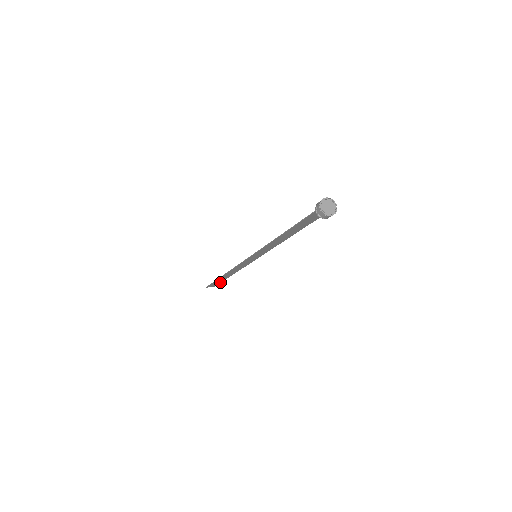
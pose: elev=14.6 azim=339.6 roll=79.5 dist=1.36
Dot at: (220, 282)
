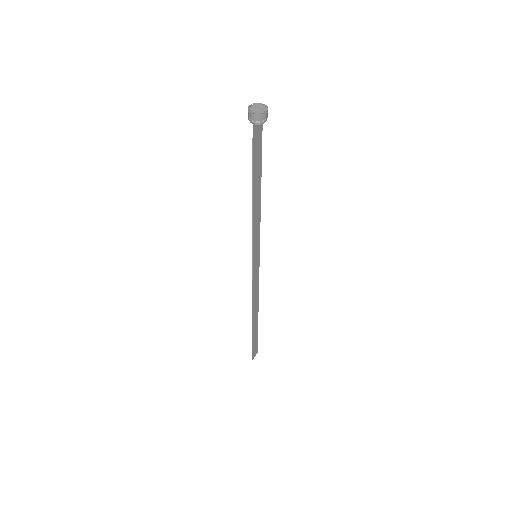
Dot at: (257, 339)
